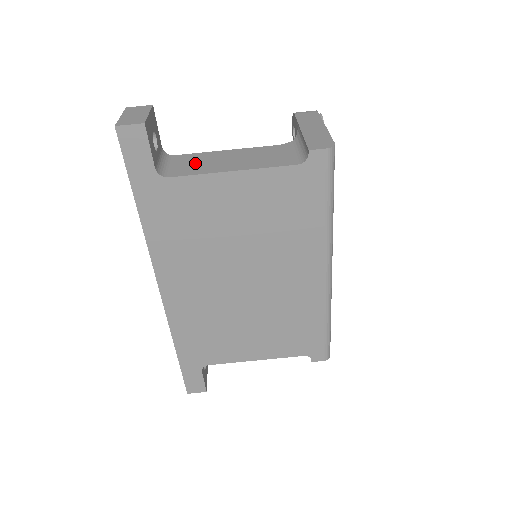
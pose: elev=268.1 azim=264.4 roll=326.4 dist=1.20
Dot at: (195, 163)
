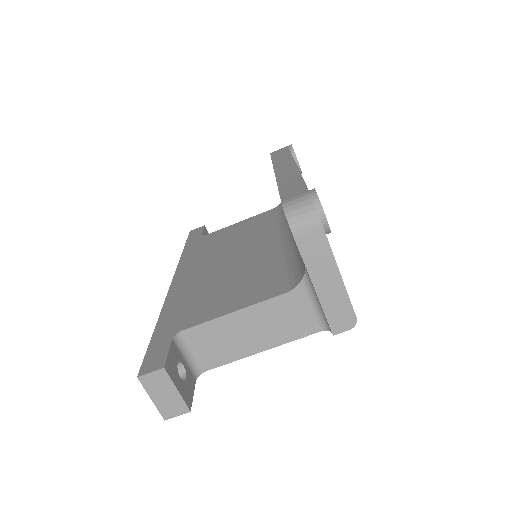
Dot at: (217, 344)
